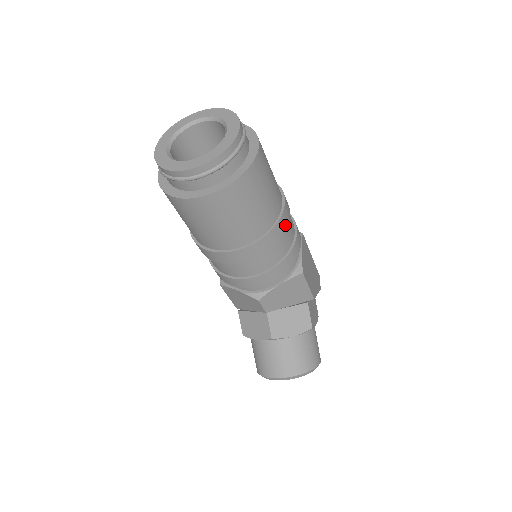
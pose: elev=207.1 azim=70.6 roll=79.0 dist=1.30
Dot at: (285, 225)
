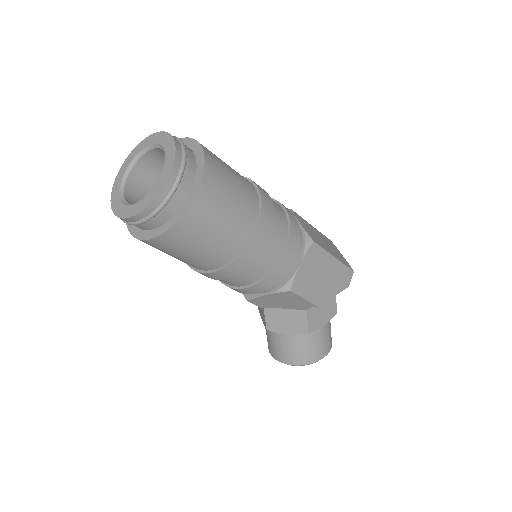
Dot at: (253, 256)
